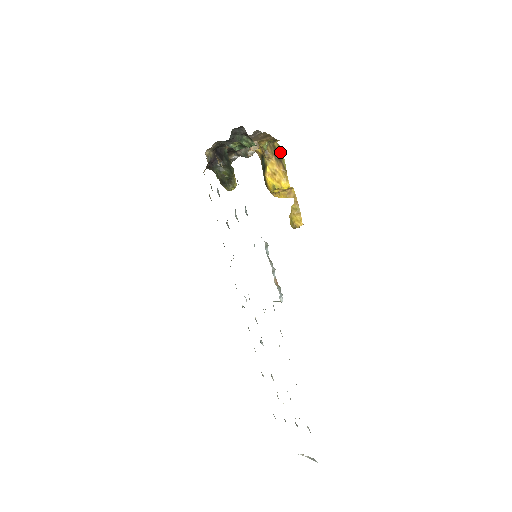
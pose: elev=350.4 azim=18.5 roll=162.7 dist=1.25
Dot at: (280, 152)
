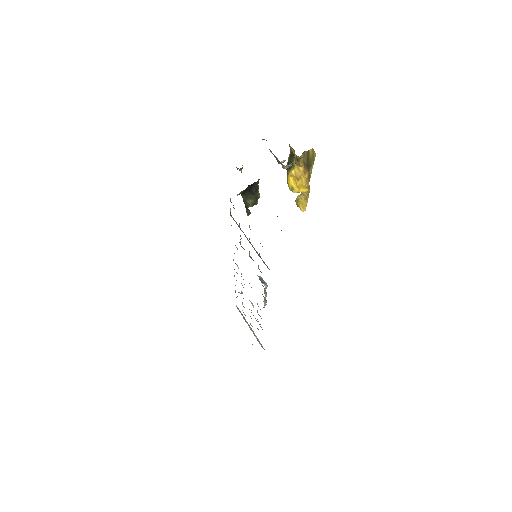
Dot at: (312, 160)
